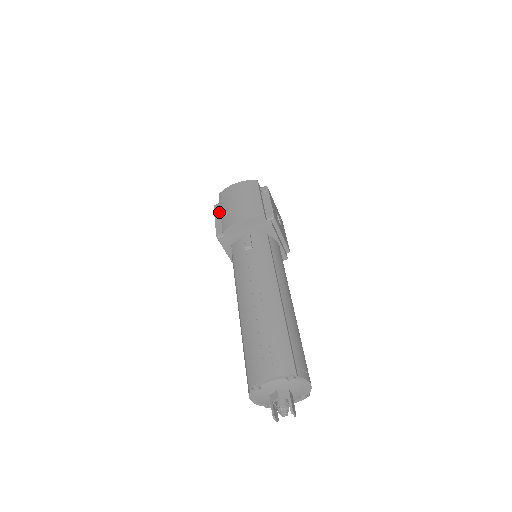
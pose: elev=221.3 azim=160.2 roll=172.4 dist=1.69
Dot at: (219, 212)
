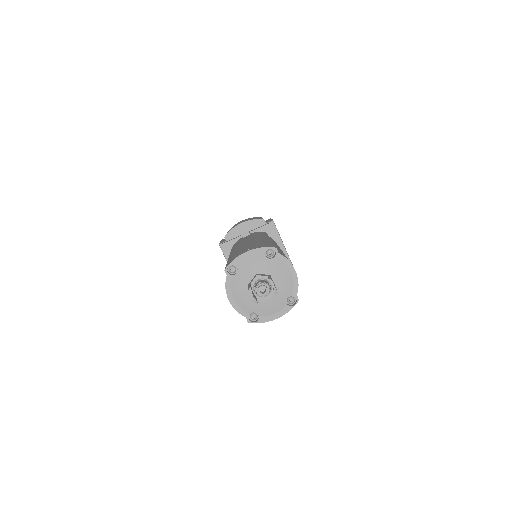
Dot at: occluded
